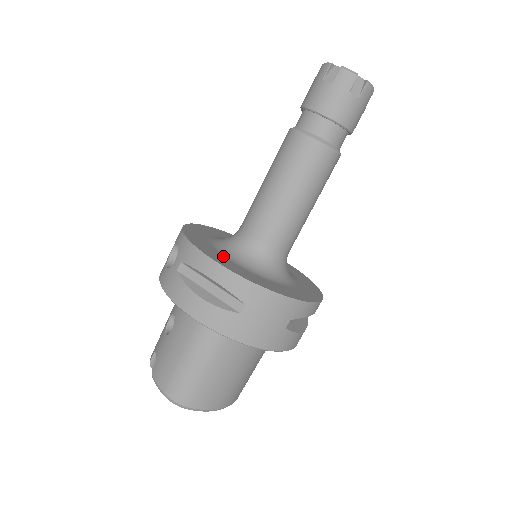
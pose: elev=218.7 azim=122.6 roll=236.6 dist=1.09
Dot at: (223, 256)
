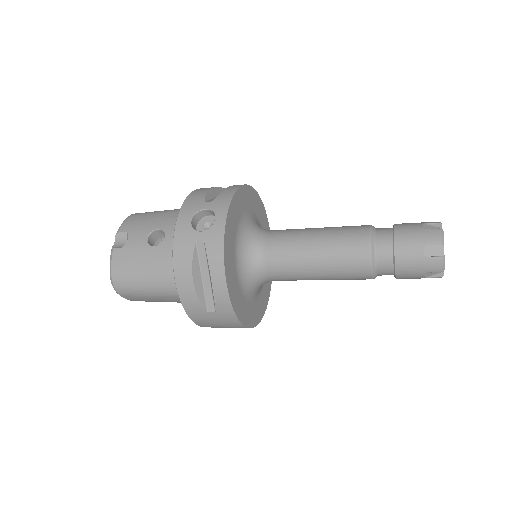
Dot at: (235, 262)
